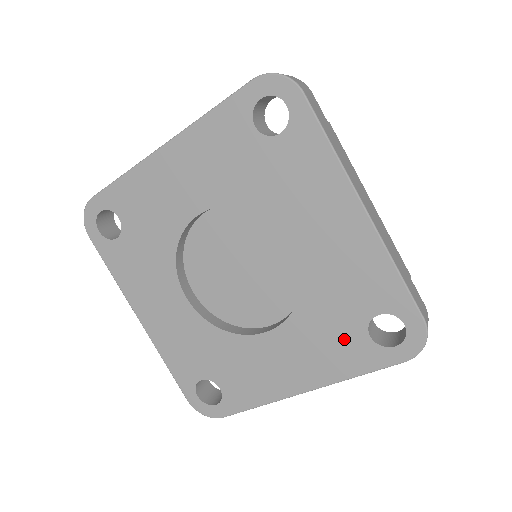
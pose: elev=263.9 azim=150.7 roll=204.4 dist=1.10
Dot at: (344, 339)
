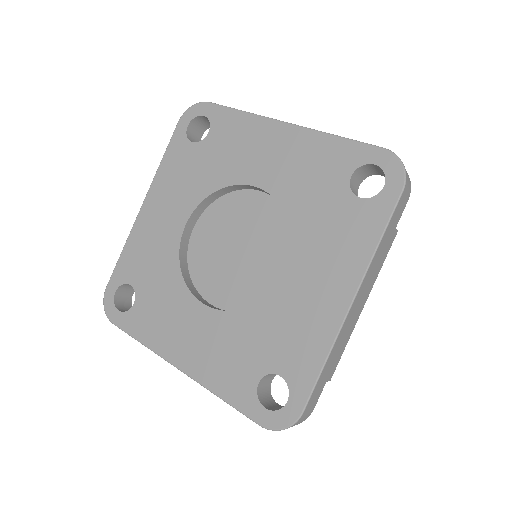
Dot at: (343, 219)
